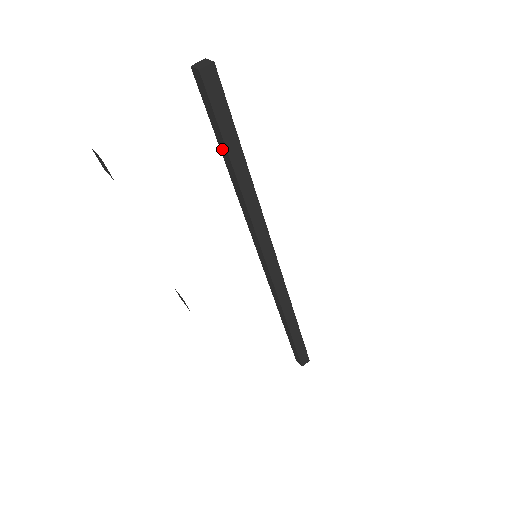
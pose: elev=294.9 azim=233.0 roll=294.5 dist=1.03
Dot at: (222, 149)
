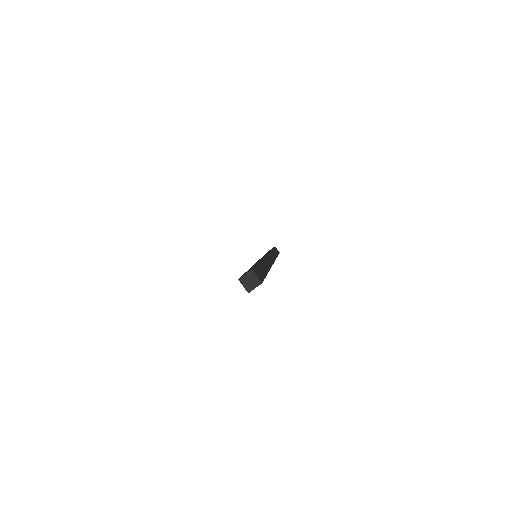
Dot at: occluded
